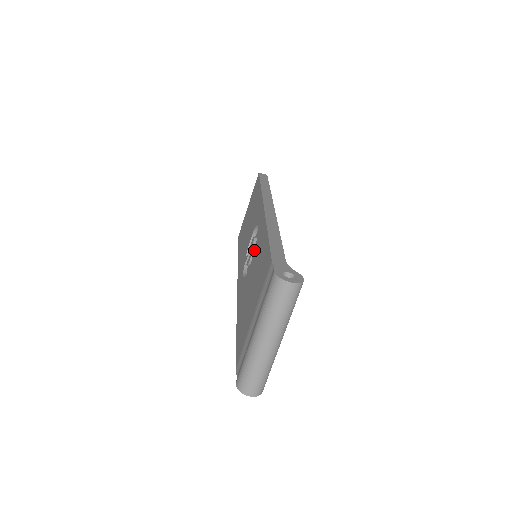
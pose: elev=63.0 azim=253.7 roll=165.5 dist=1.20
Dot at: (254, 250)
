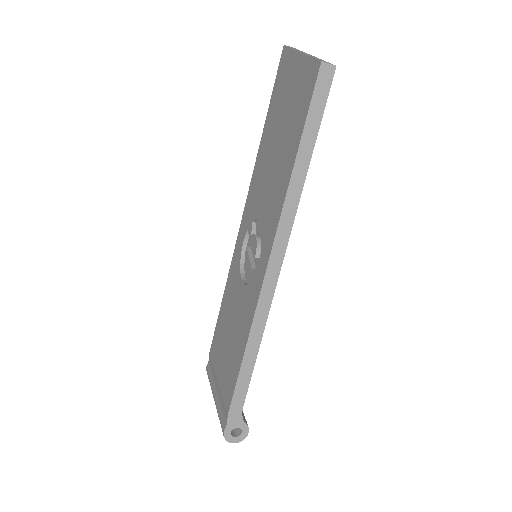
Dot at: (246, 286)
